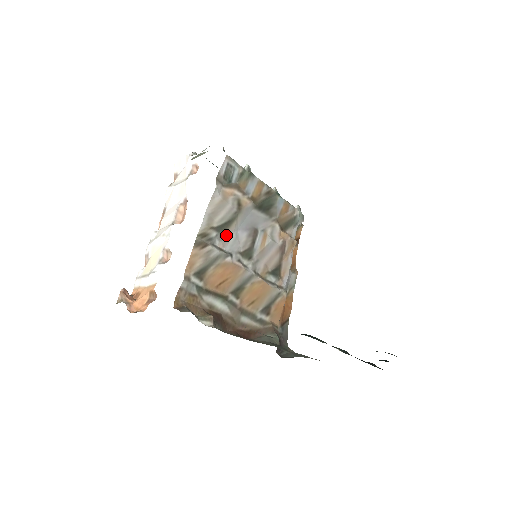
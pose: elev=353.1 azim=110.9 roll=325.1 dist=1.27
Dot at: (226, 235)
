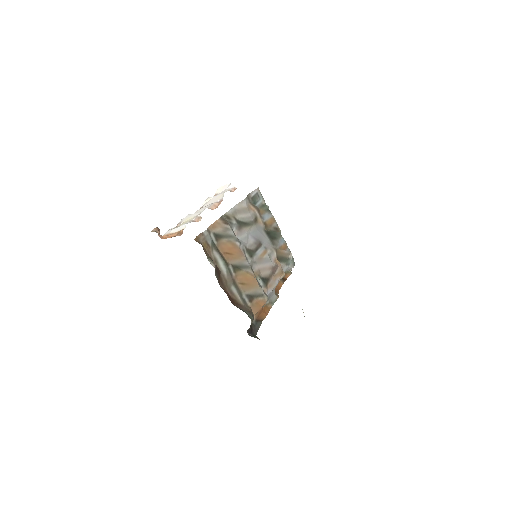
Dot at: (241, 230)
